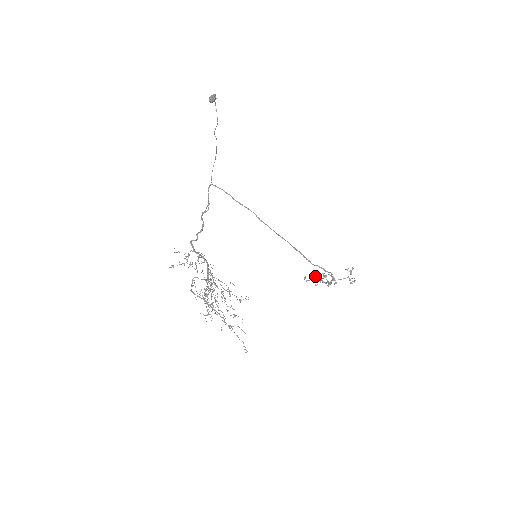
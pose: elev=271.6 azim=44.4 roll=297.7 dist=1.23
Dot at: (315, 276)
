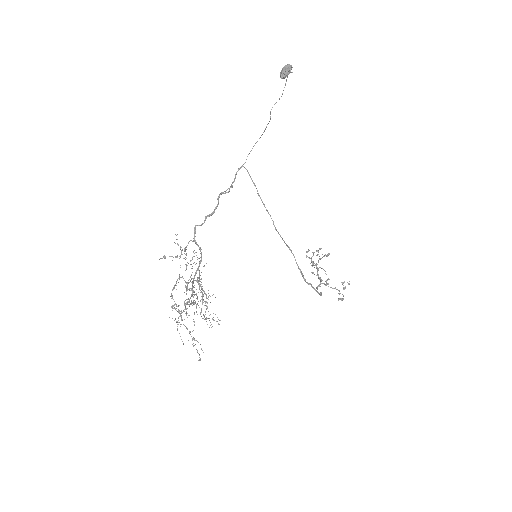
Dot at: (314, 263)
